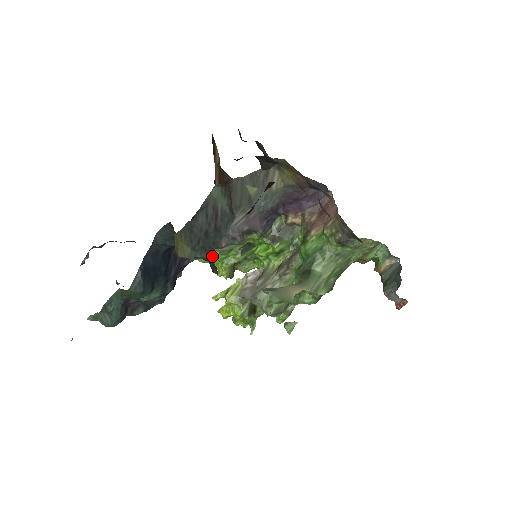
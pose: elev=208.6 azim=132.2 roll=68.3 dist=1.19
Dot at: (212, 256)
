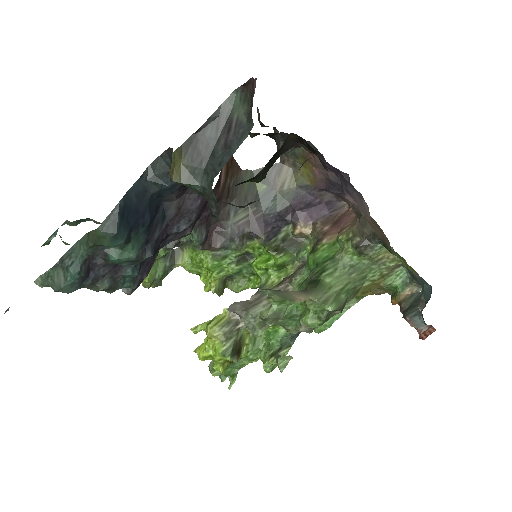
Dot at: (202, 262)
